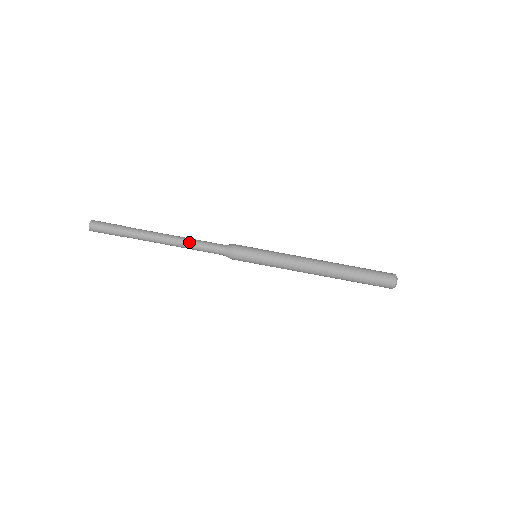
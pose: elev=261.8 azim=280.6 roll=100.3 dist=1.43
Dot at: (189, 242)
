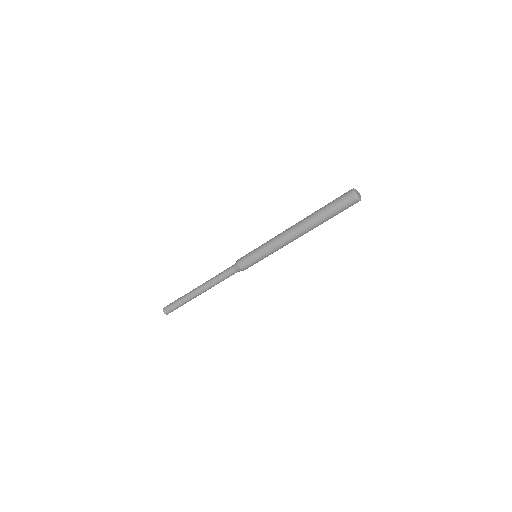
Dot at: (216, 283)
